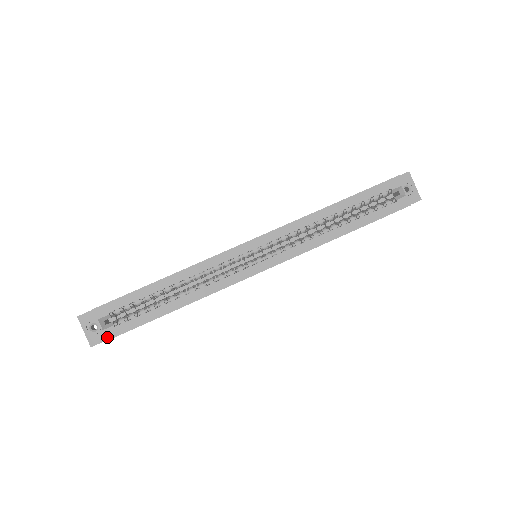
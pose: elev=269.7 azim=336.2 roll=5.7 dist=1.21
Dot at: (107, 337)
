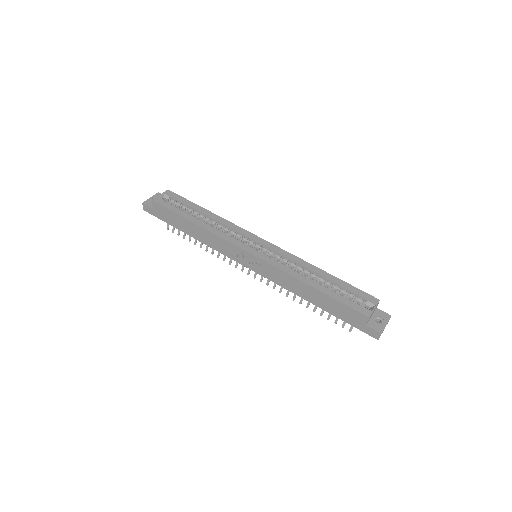
Dot at: (155, 200)
